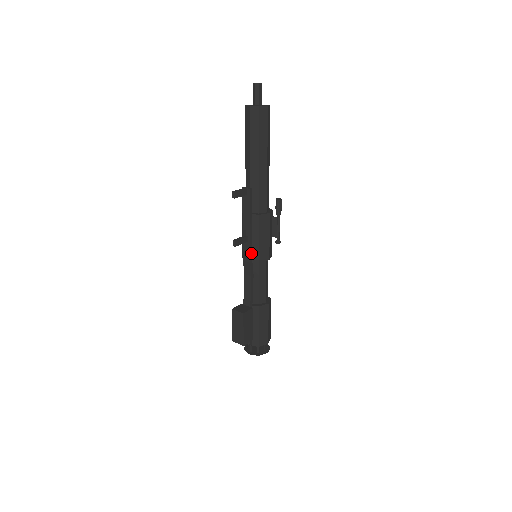
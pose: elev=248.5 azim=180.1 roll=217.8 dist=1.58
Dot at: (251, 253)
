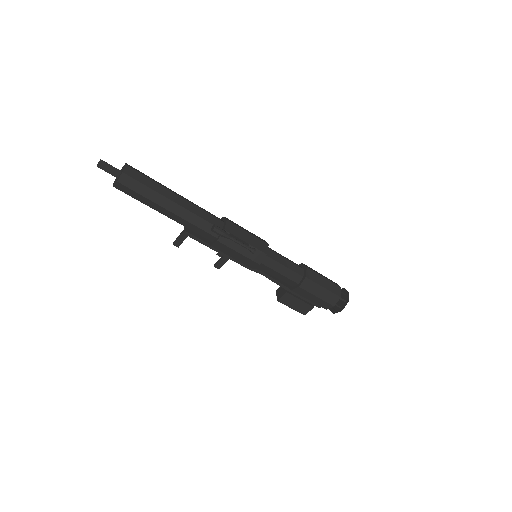
Dot at: (241, 263)
